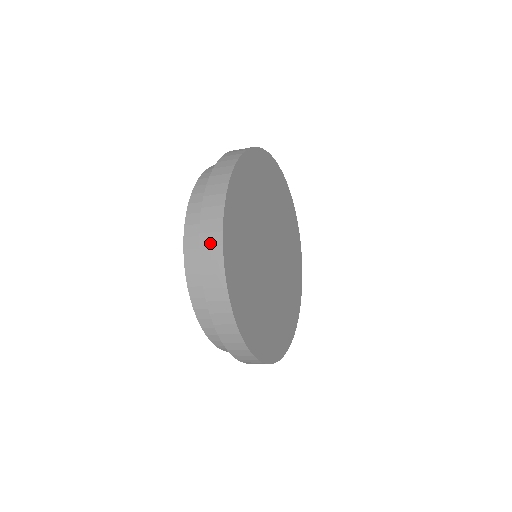
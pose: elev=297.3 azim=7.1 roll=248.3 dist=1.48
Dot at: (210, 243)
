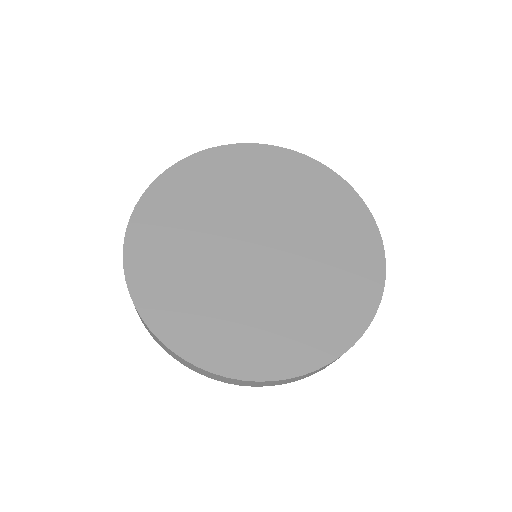
Dot at: occluded
